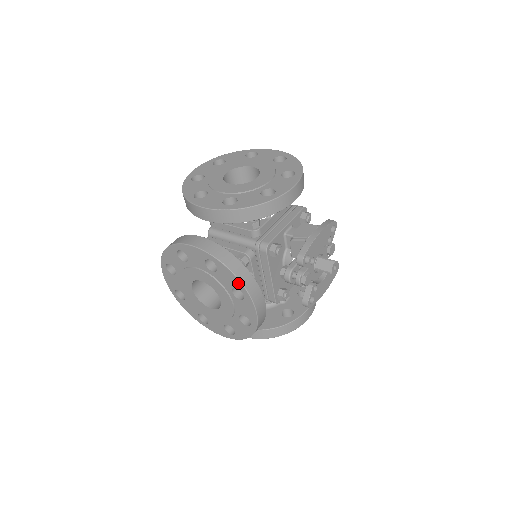
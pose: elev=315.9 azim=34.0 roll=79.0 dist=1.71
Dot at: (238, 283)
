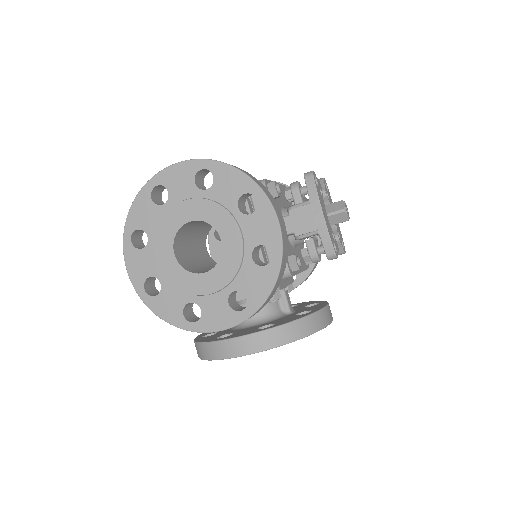
Dot at: (309, 335)
